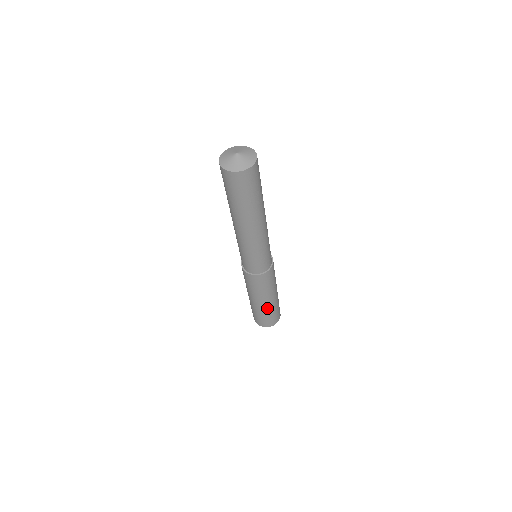
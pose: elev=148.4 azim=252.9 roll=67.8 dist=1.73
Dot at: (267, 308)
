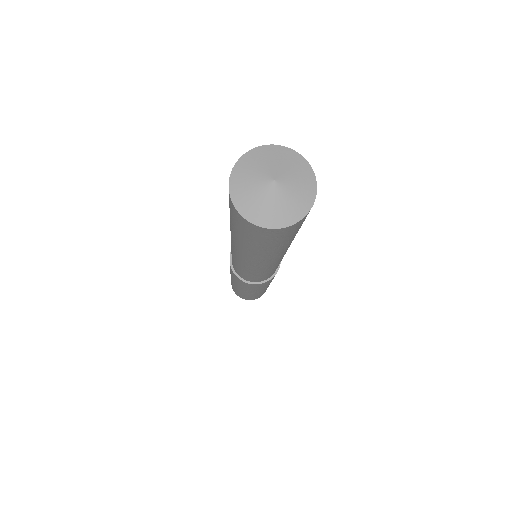
Dot at: (247, 294)
